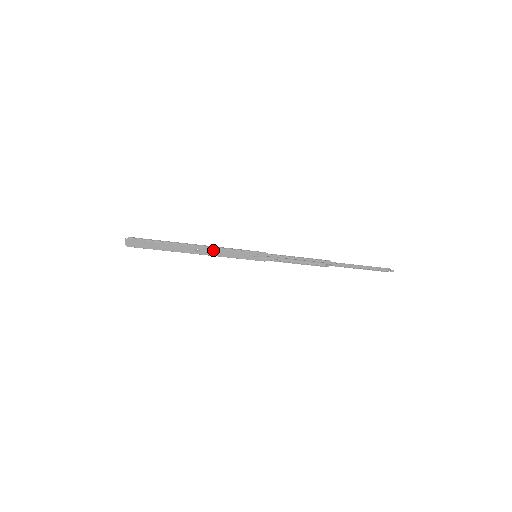
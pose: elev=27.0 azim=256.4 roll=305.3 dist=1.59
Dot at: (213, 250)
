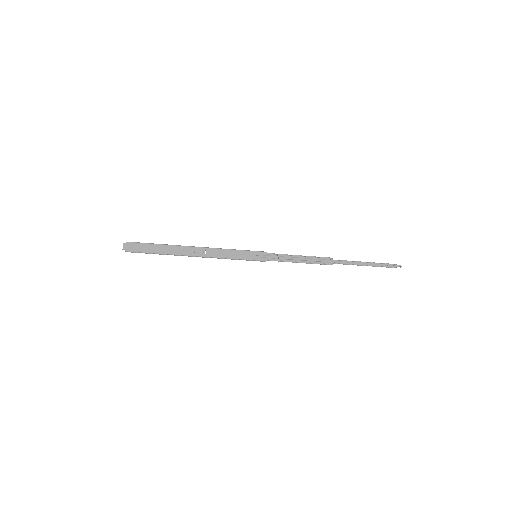
Dot at: (212, 251)
